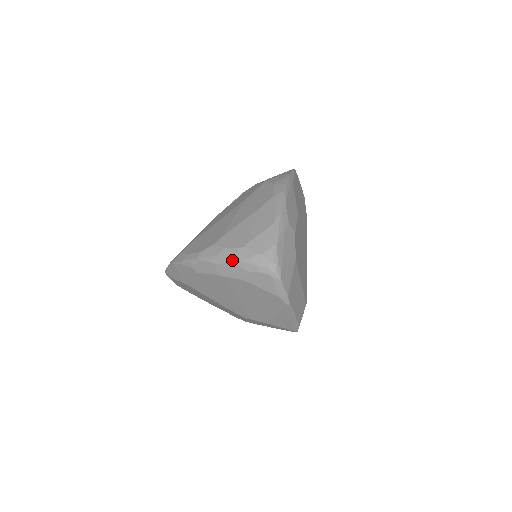
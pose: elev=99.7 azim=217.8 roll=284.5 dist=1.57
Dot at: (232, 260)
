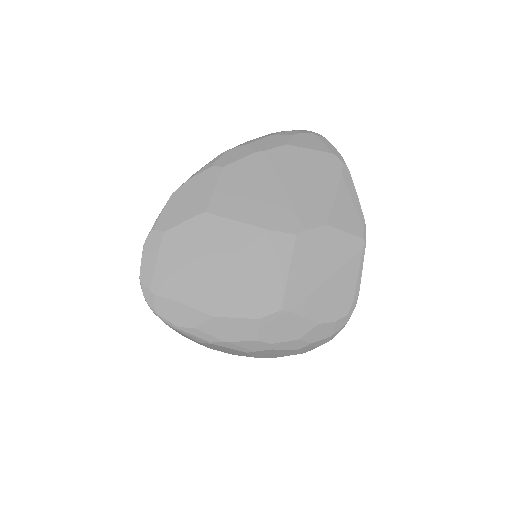
Dot at: (267, 135)
